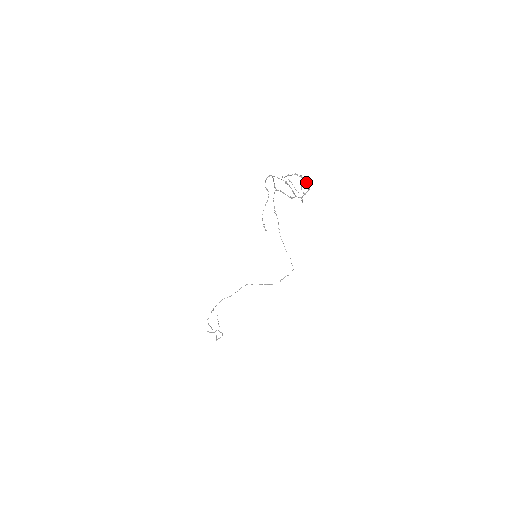
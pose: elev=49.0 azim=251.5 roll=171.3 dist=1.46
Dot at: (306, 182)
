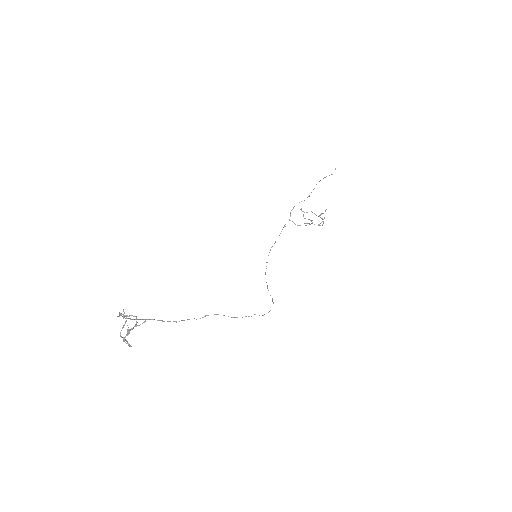
Dot at: (322, 219)
